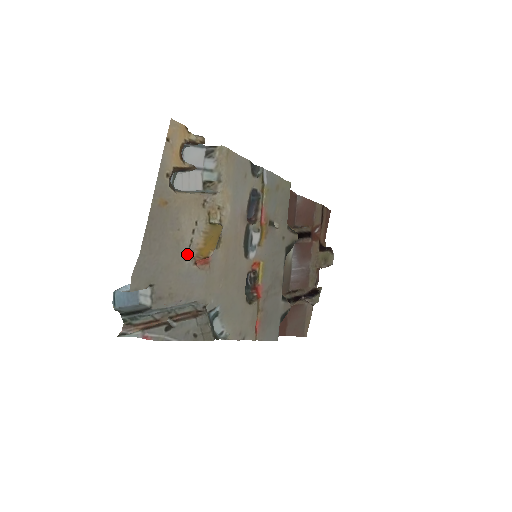
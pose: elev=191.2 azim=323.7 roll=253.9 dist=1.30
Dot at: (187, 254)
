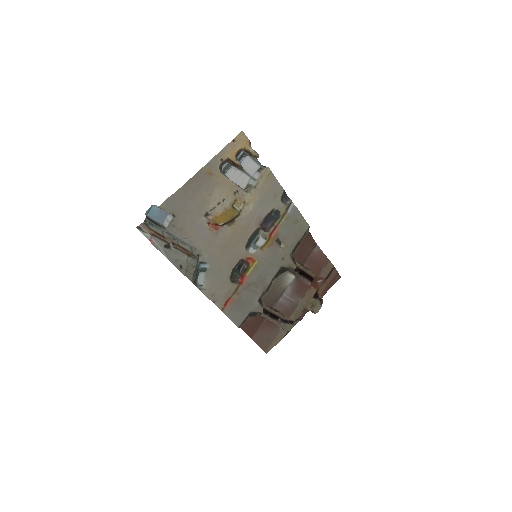
Dot at: (206, 213)
